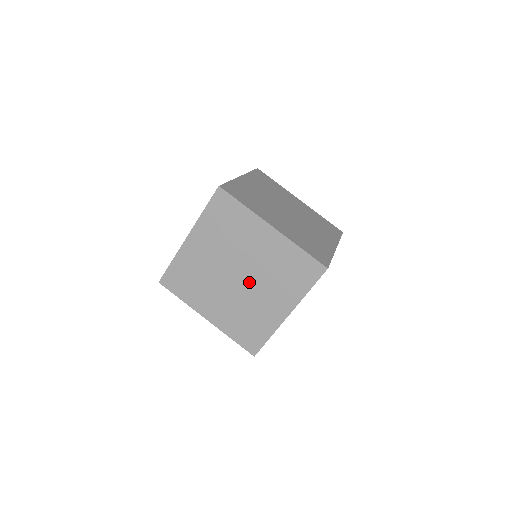
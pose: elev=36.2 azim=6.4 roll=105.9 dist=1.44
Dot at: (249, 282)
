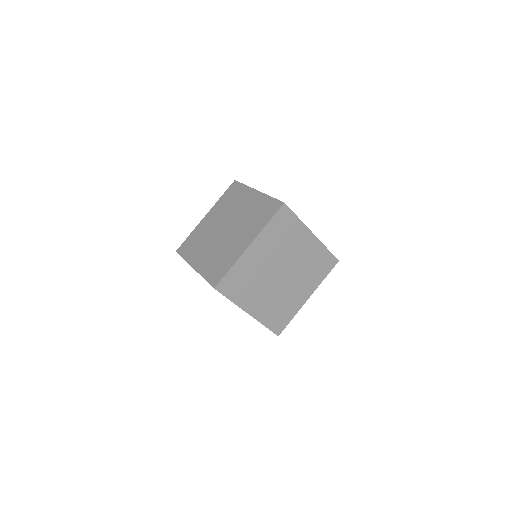
Dot at: (231, 230)
